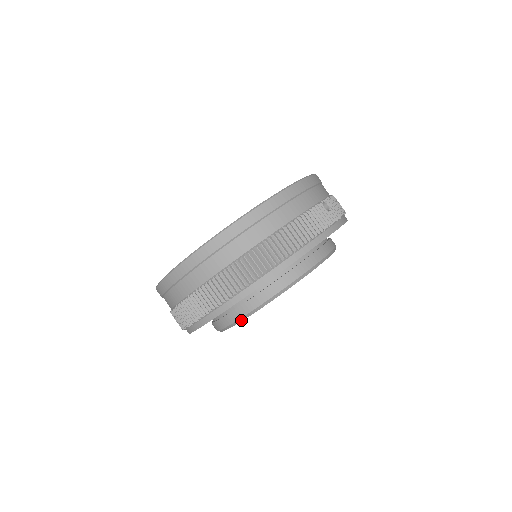
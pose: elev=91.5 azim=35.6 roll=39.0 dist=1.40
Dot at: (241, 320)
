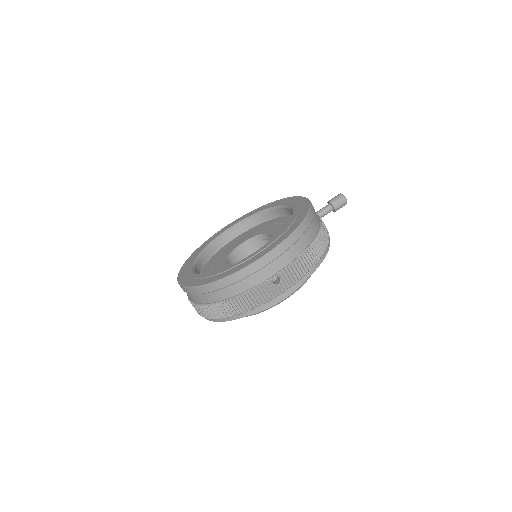
Dot at: occluded
